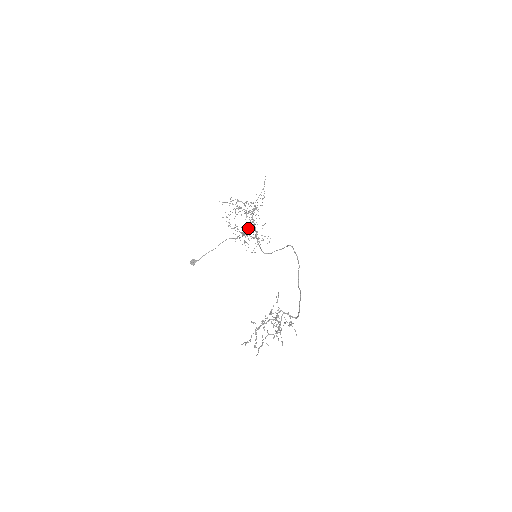
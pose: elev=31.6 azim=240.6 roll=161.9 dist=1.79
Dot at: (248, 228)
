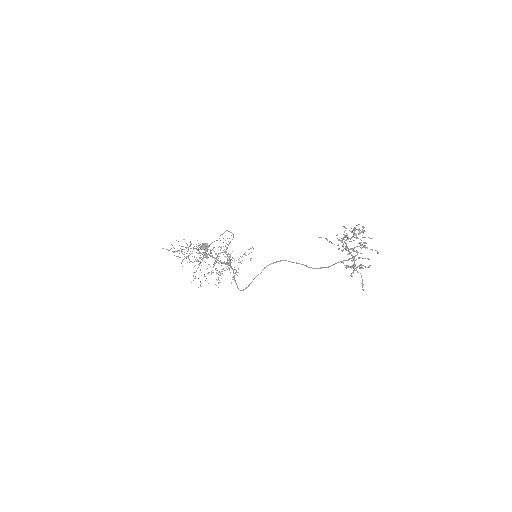
Dot at: (207, 273)
